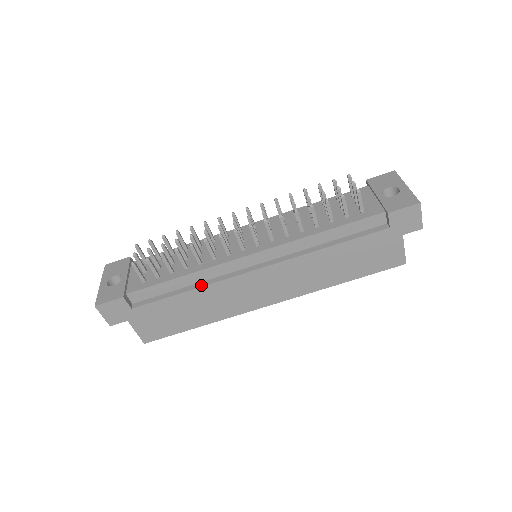
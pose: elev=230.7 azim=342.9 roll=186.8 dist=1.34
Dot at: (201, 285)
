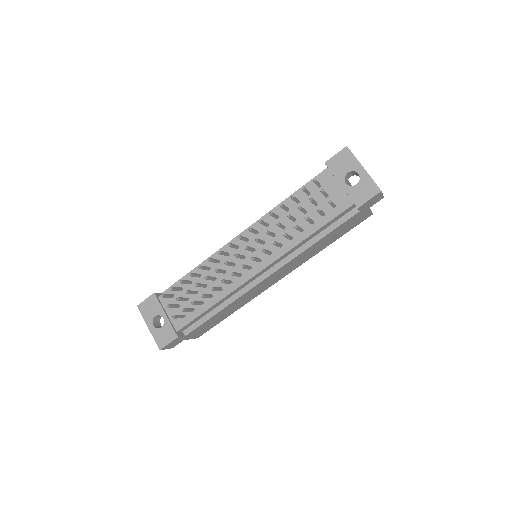
Dot at: (229, 302)
